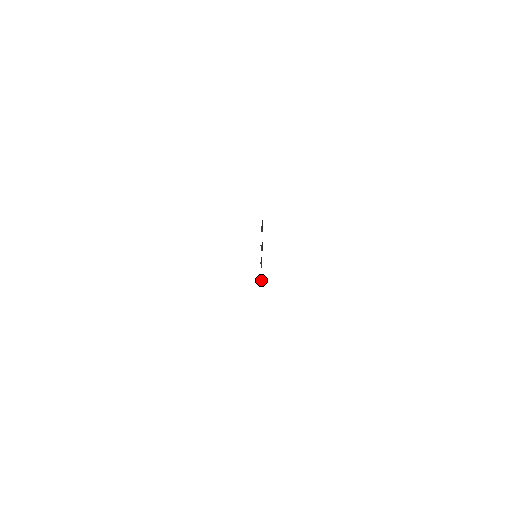
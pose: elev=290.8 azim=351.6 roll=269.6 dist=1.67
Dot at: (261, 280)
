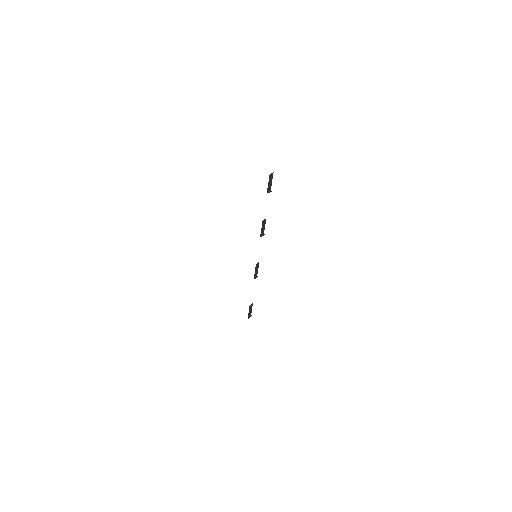
Dot at: occluded
